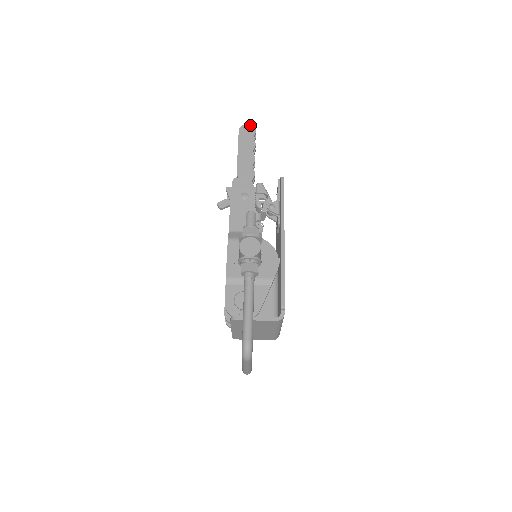
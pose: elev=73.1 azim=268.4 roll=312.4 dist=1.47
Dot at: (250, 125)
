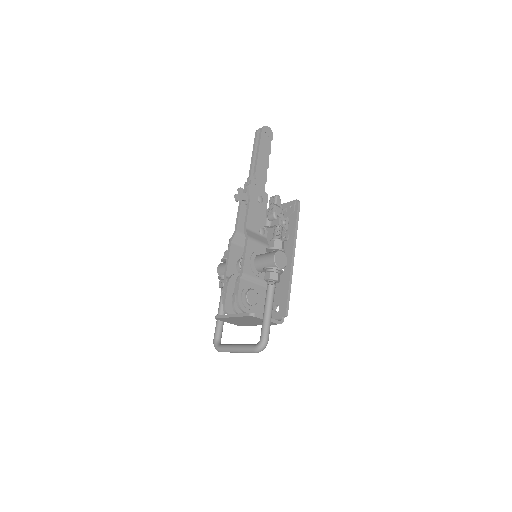
Dot at: (270, 129)
